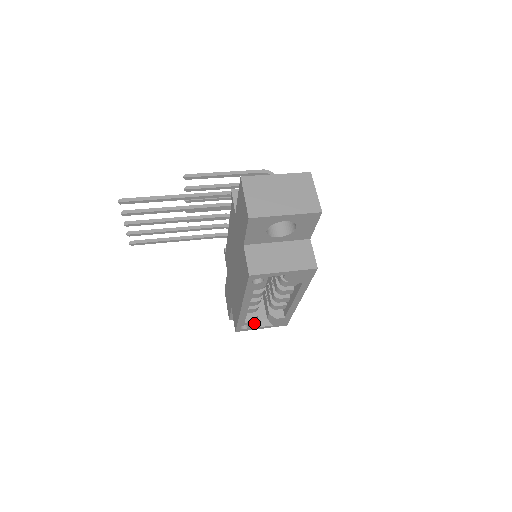
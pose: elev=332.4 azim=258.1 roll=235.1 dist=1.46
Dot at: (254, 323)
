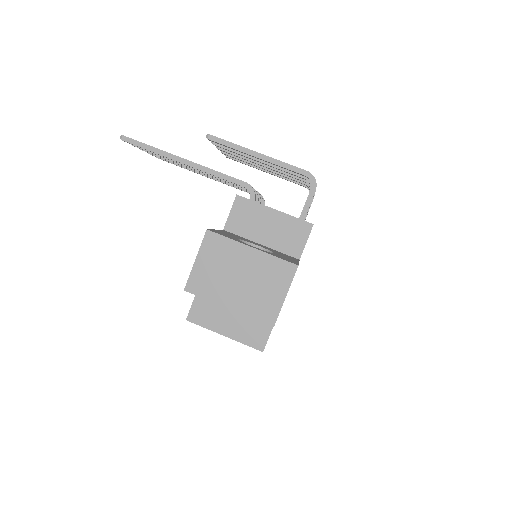
Dot at: occluded
